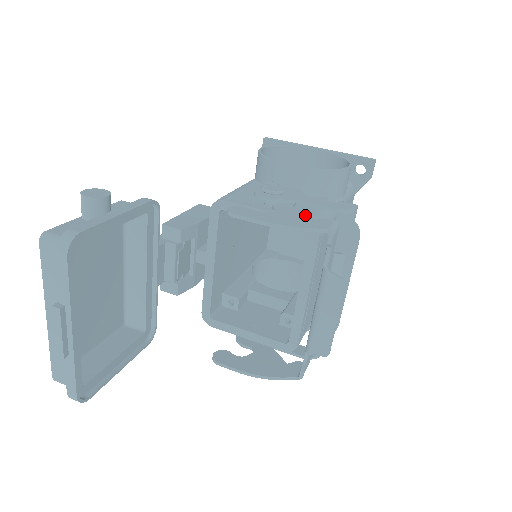
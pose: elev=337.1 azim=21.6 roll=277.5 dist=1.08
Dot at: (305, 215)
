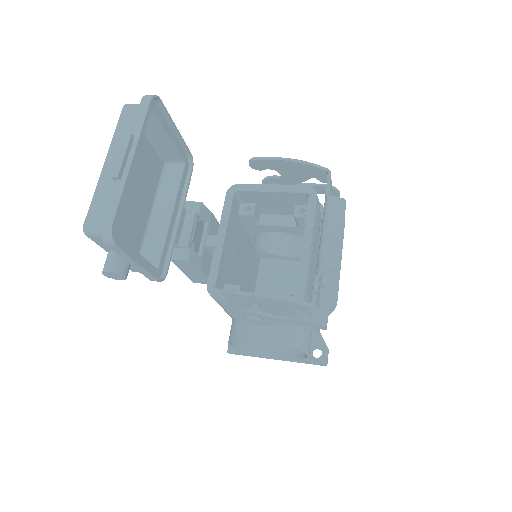
Dot at: (306, 176)
